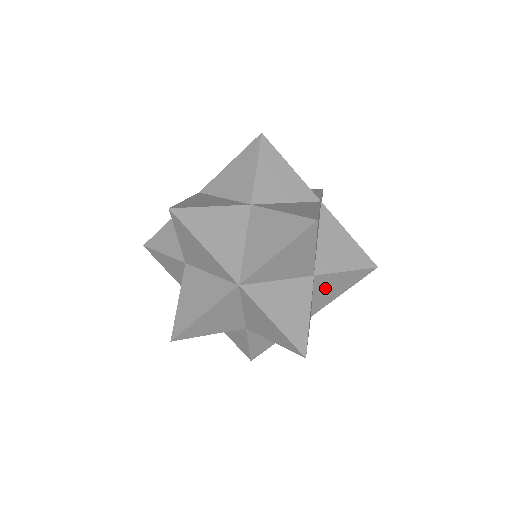
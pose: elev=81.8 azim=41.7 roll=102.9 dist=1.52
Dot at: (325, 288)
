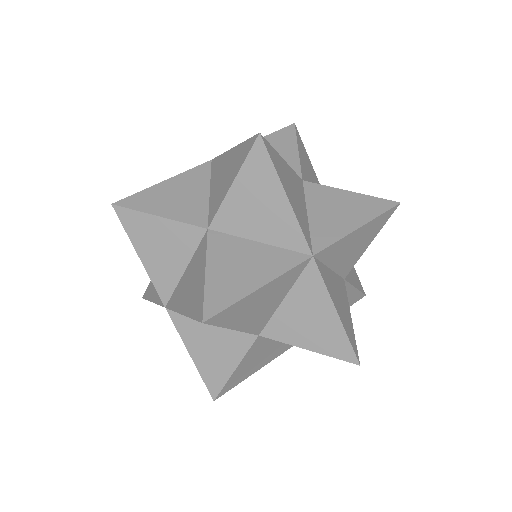
Dot at: occluded
